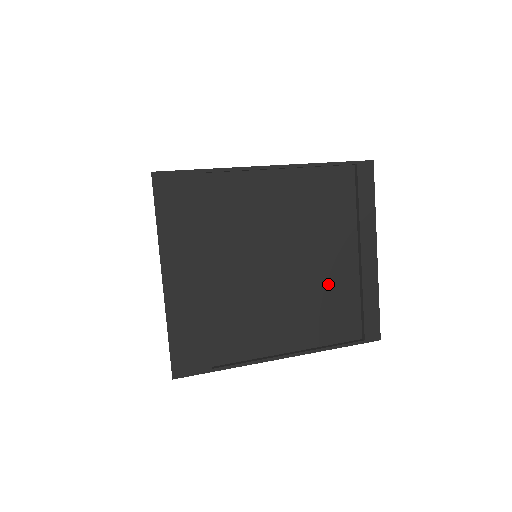
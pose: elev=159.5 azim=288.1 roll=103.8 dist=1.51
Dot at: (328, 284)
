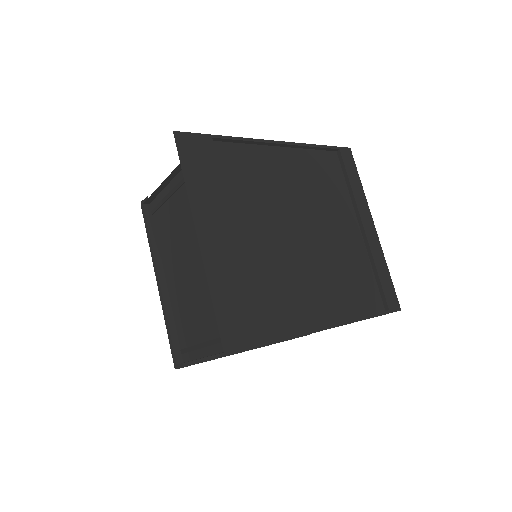
Dot at: (344, 255)
